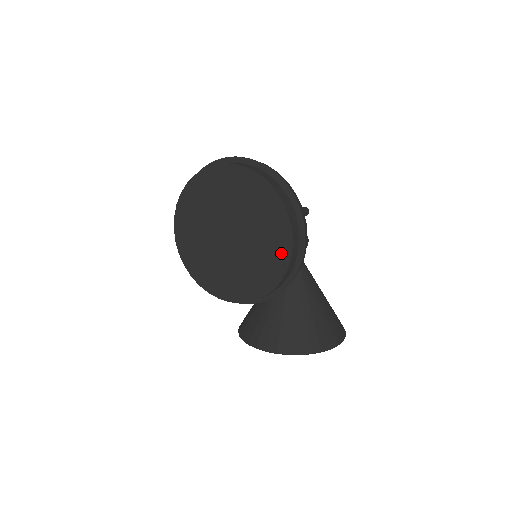
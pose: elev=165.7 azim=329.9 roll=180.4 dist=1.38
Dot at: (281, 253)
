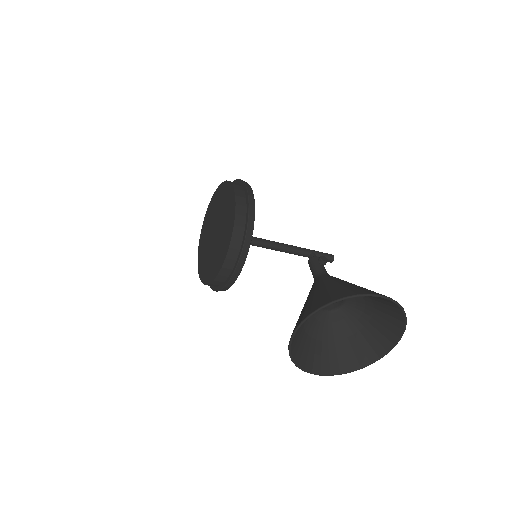
Dot at: (232, 201)
